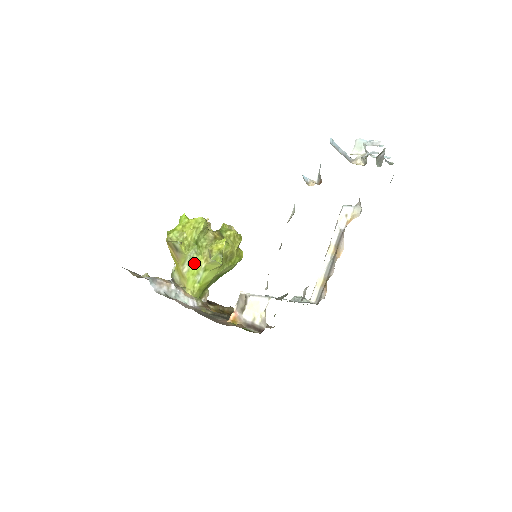
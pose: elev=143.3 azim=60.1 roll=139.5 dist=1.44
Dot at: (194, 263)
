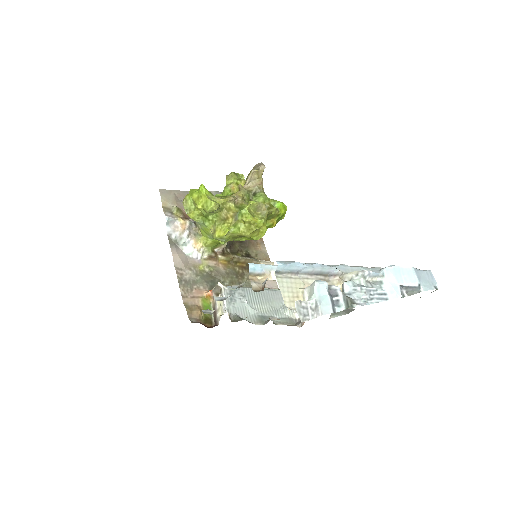
Dot at: (204, 228)
